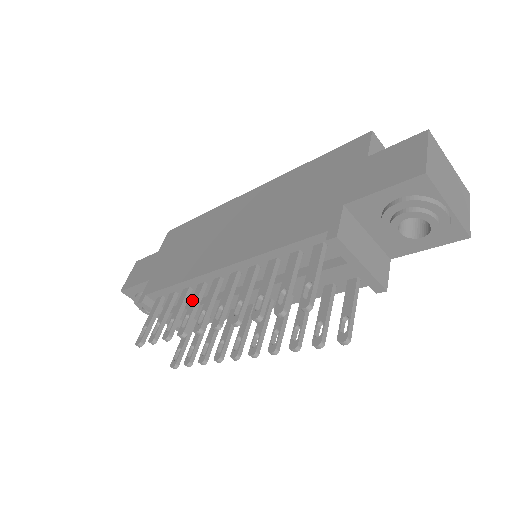
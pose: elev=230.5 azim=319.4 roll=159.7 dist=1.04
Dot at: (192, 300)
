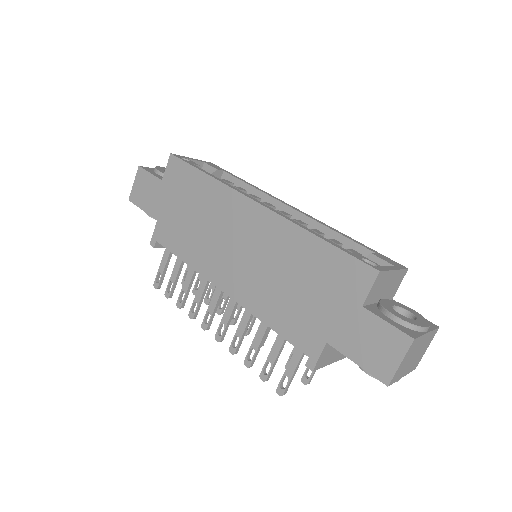
Dot at: (199, 289)
